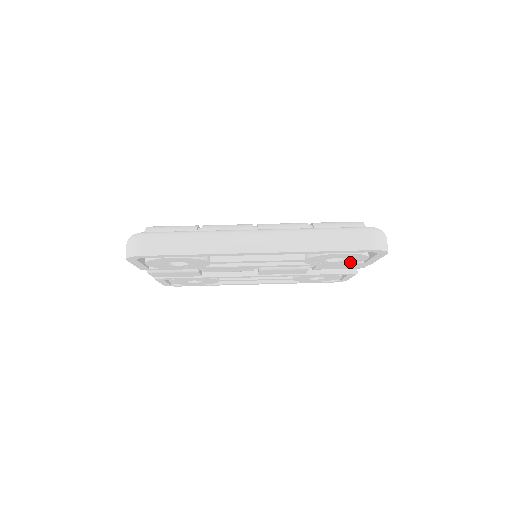
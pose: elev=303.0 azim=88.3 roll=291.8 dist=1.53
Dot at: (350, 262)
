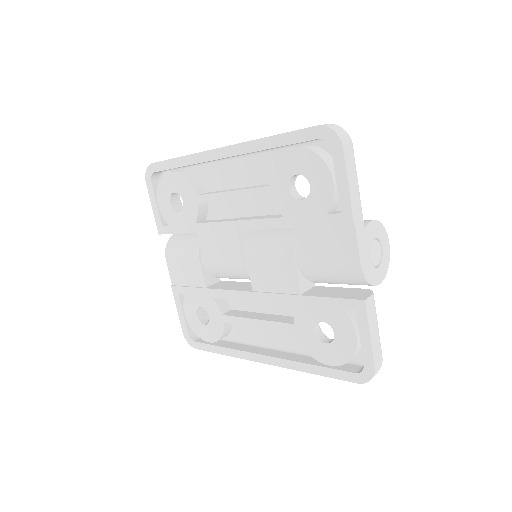
Dot at: (322, 206)
